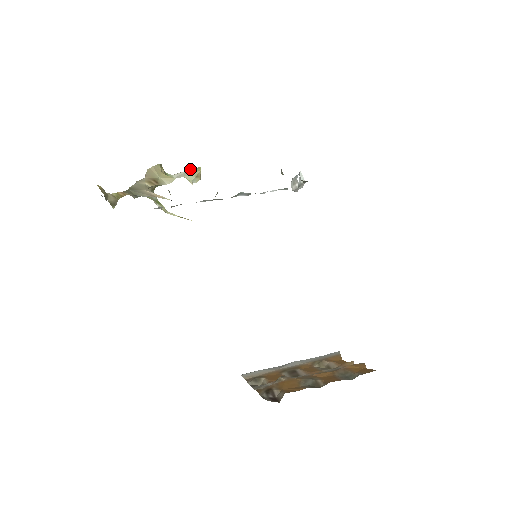
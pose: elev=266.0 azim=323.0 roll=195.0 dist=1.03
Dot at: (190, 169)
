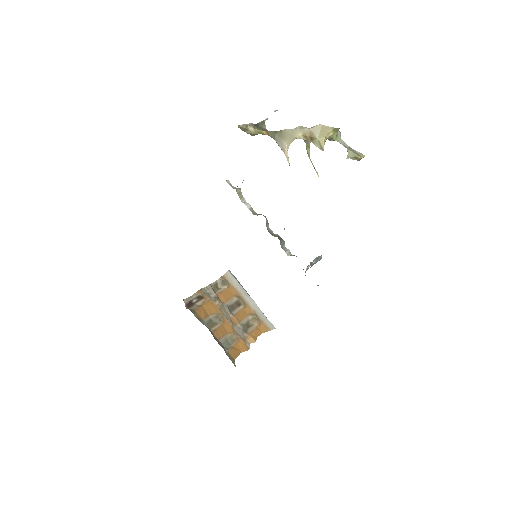
Dot at: occluded
